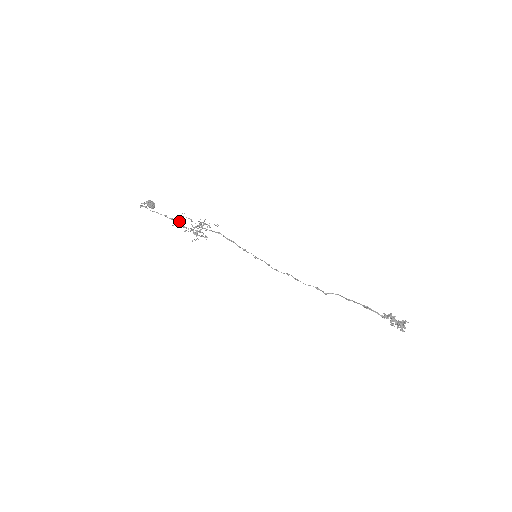
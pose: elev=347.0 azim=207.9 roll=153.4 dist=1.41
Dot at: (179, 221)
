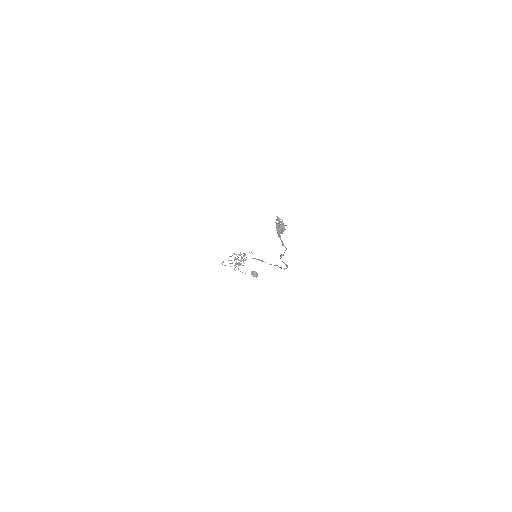
Dot at: occluded
